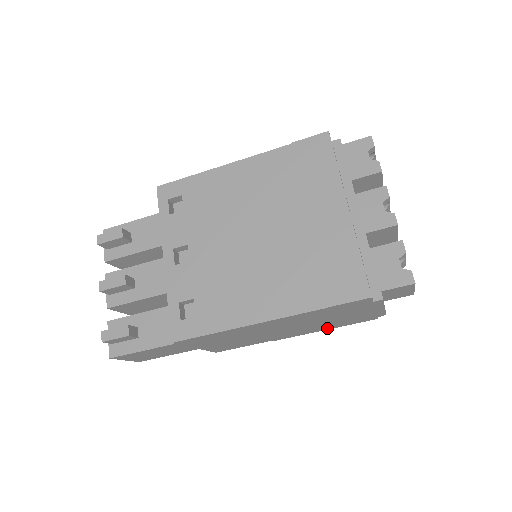
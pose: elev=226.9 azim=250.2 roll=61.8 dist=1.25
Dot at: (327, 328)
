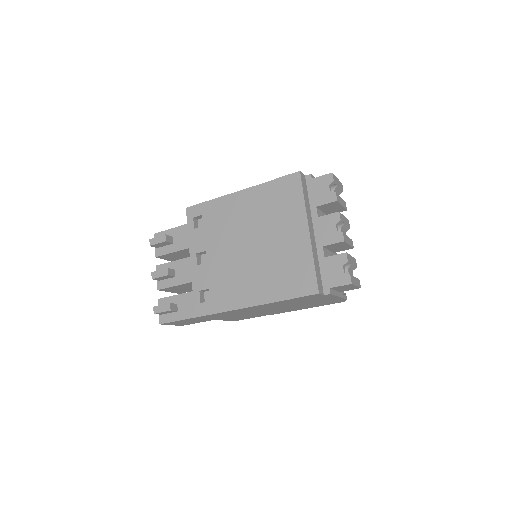
Dot at: (308, 307)
